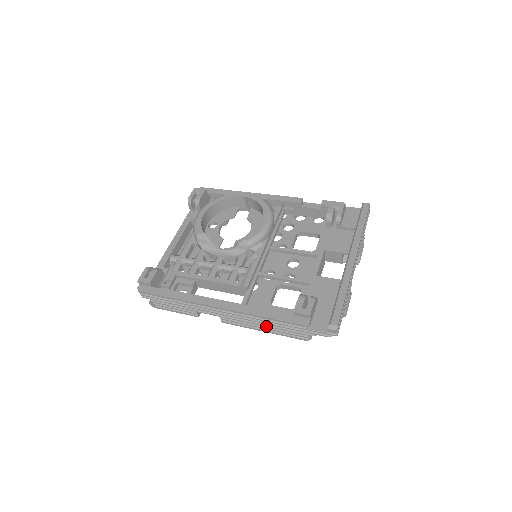
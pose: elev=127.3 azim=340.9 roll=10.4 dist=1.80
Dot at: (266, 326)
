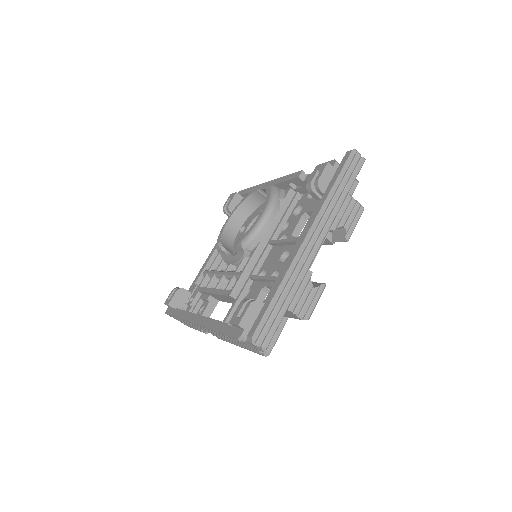
Dot at: occluded
